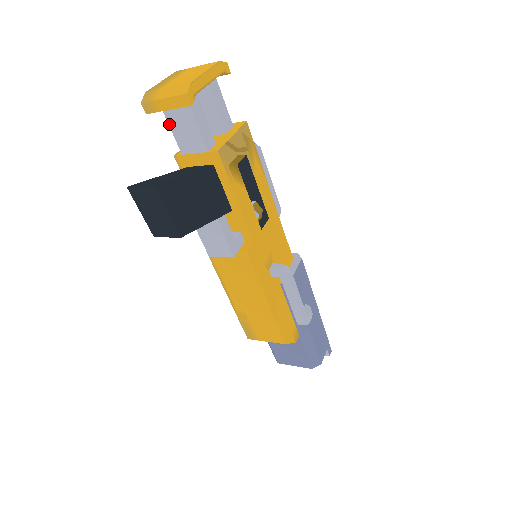
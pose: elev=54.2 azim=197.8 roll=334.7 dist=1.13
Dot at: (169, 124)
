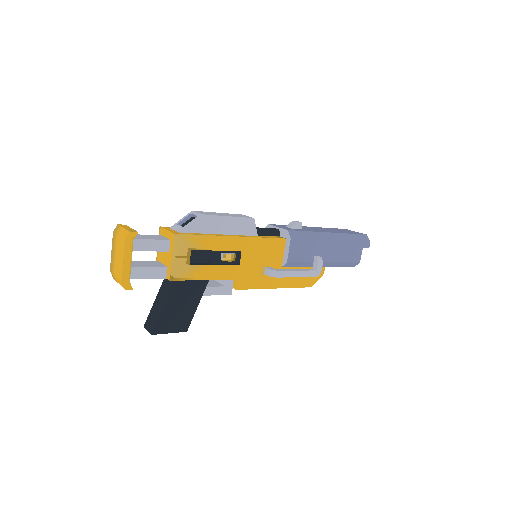
Dot at: occluded
